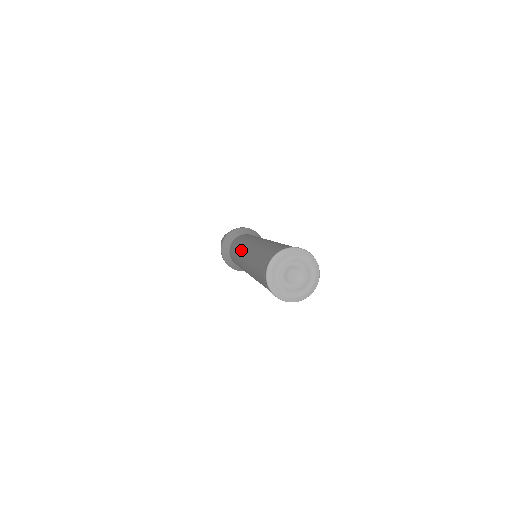
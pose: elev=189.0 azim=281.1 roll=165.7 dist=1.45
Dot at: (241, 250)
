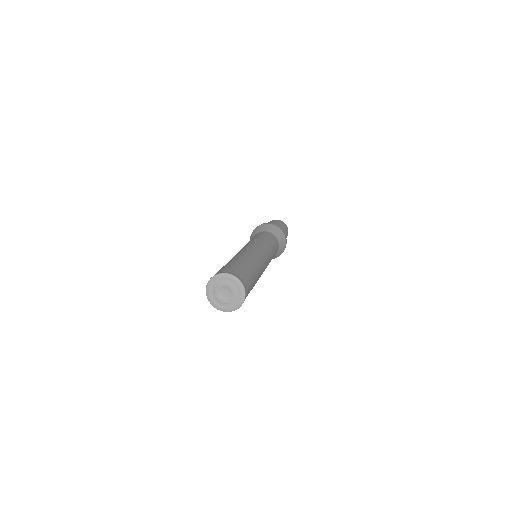
Dot at: occluded
